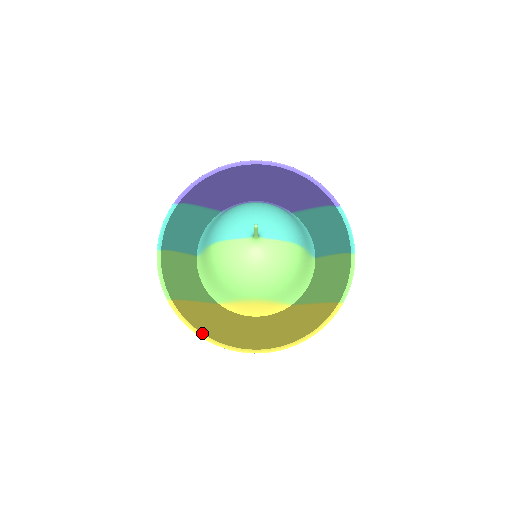
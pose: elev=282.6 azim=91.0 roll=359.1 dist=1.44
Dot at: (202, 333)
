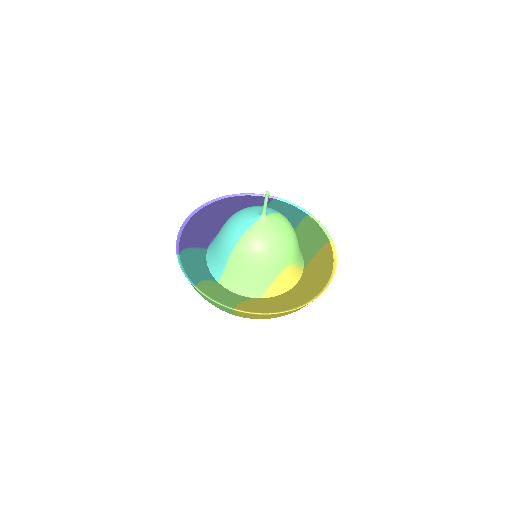
Dot at: (275, 312)
